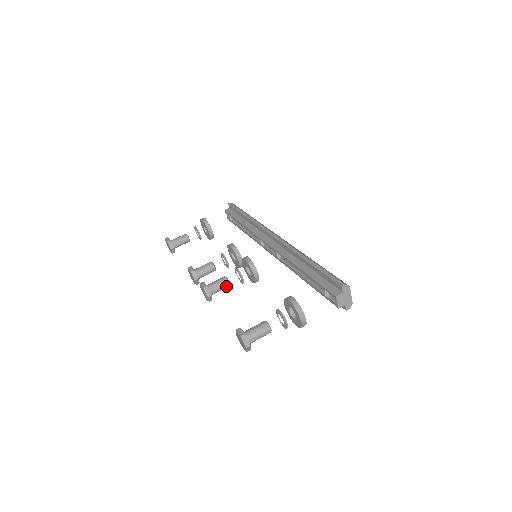
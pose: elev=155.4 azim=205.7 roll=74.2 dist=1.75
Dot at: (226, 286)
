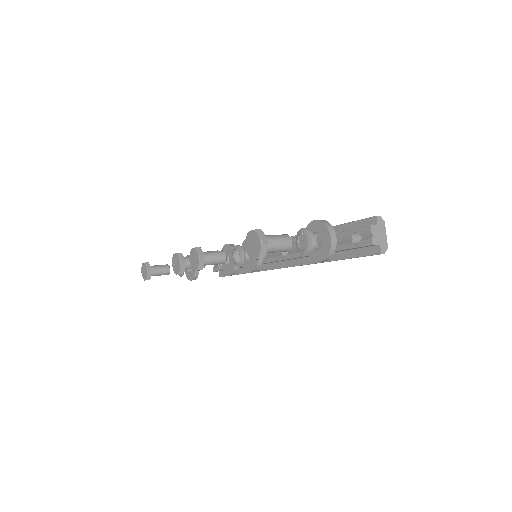
Dot at: (222, 258)
